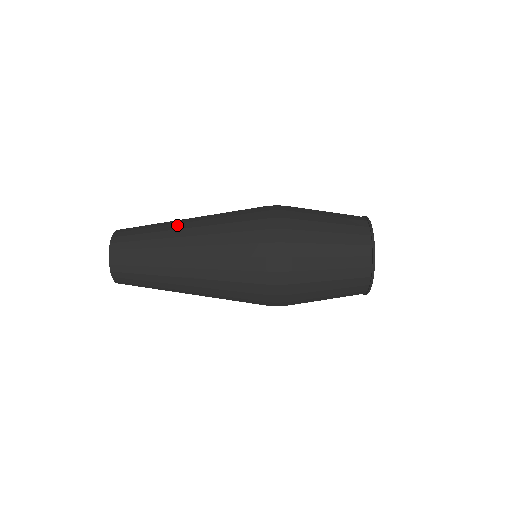
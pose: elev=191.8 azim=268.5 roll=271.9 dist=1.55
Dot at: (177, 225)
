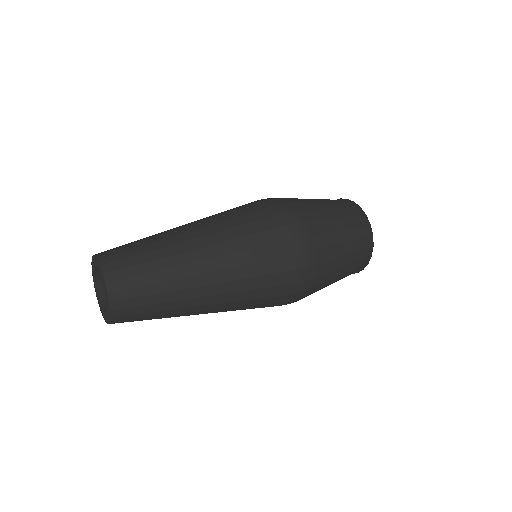
Dot at: (196, 279)
